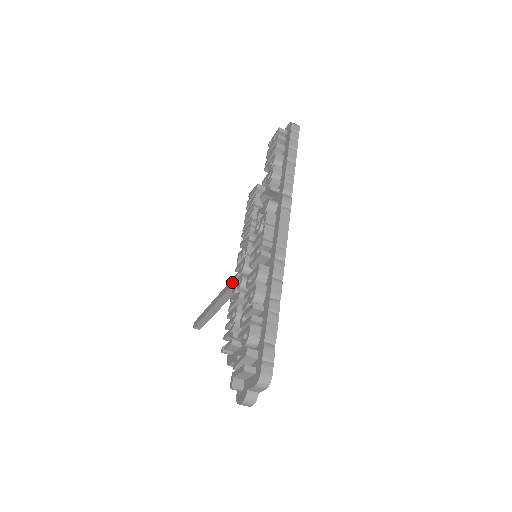
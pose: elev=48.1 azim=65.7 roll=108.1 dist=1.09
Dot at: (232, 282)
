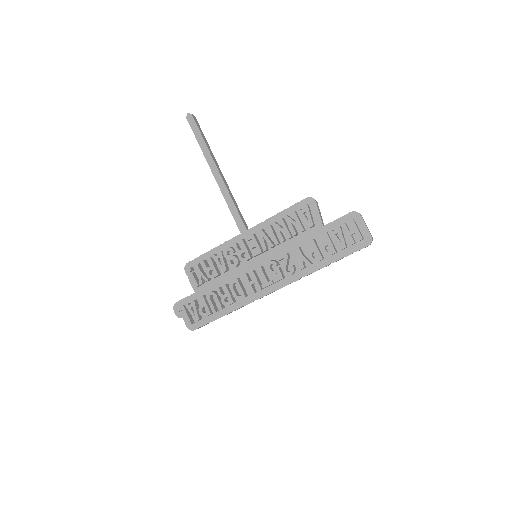
Dot at: (235, 214)
